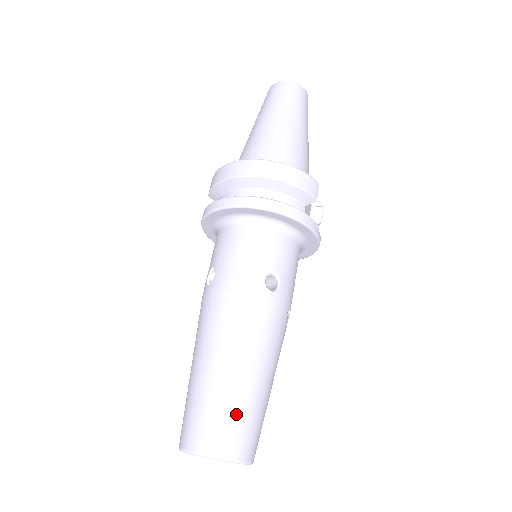
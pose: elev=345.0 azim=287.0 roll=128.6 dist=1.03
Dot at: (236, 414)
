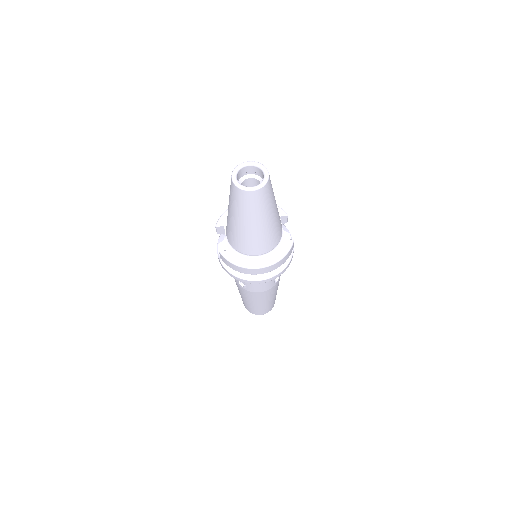
Dot at: (271, 305)
